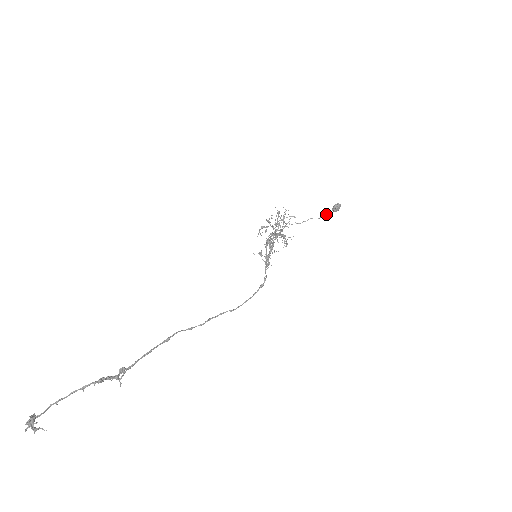
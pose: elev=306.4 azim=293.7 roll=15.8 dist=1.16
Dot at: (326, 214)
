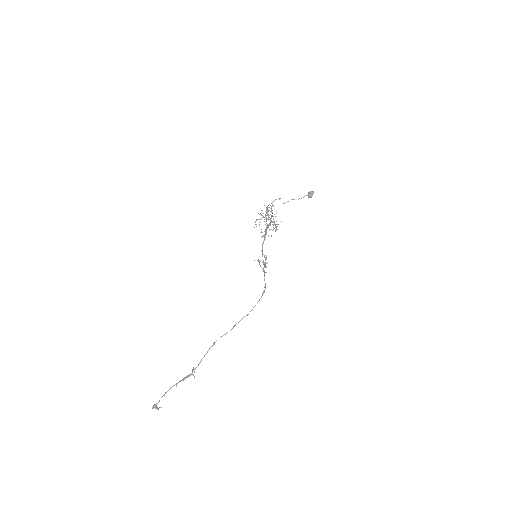
Dot at: (303, 197)
